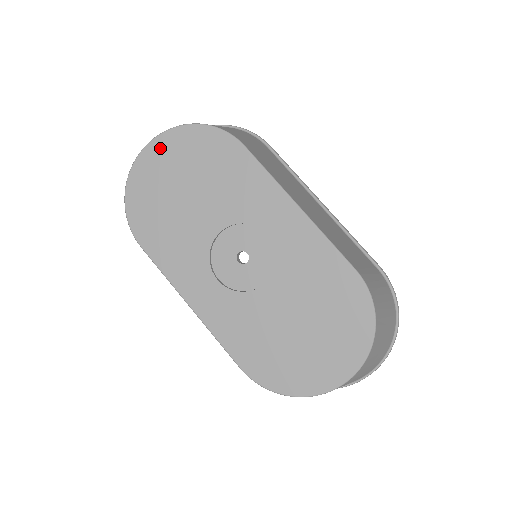
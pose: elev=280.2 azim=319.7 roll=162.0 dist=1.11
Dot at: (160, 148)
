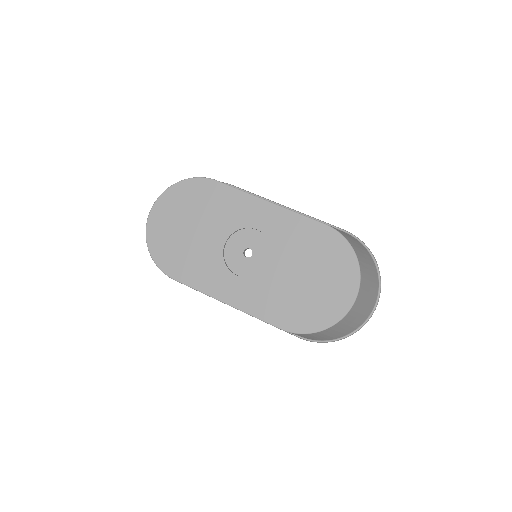
Dot at: (161, 208)
